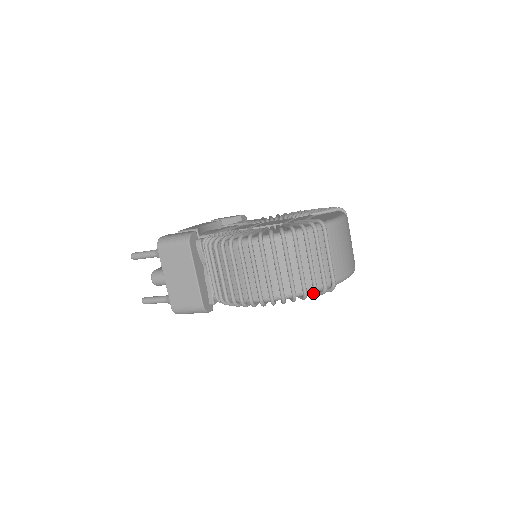
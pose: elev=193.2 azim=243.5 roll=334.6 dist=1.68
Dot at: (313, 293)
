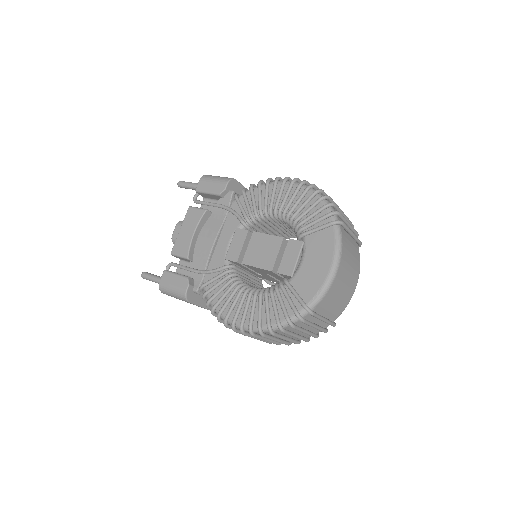
Dot at: occluded
